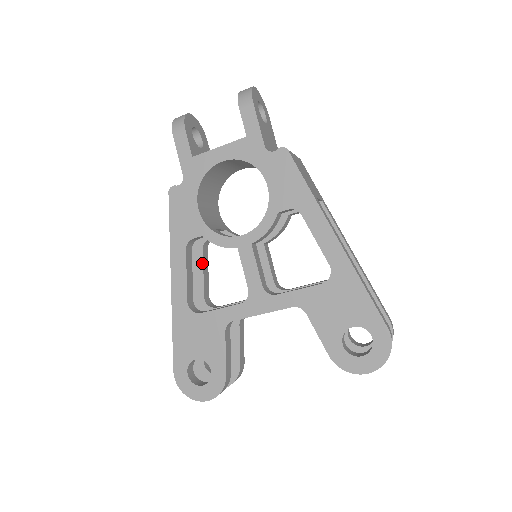
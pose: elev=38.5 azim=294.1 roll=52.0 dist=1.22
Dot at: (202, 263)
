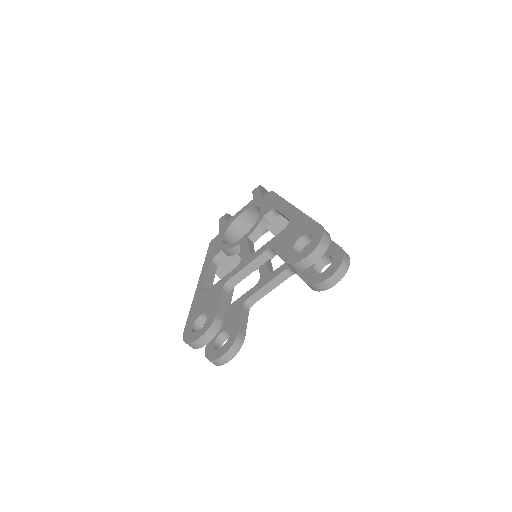
Dot at: occluded
